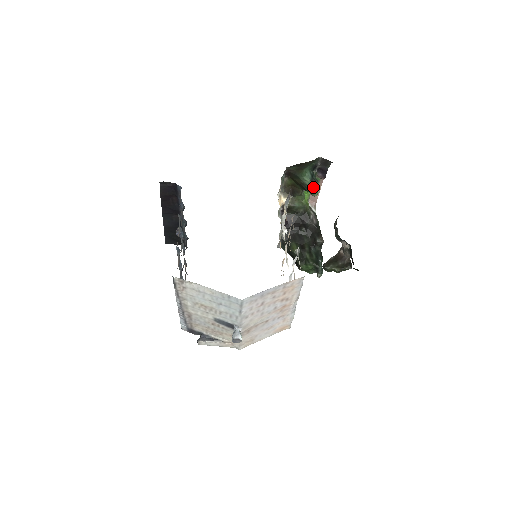
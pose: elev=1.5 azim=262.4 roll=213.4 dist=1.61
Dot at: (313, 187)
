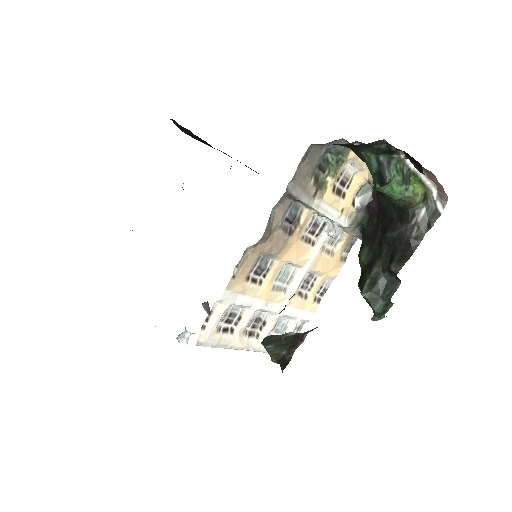
Dot at: (379, 186)
